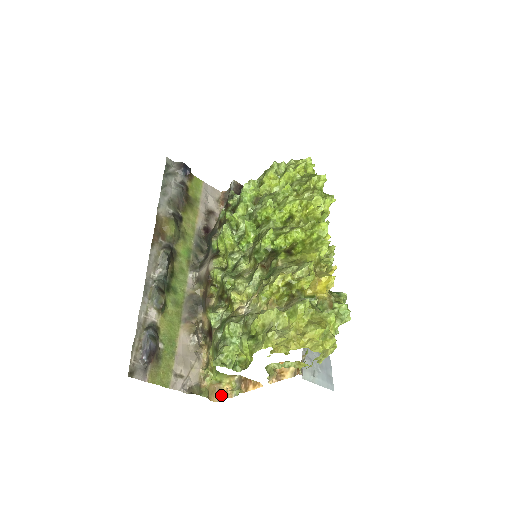
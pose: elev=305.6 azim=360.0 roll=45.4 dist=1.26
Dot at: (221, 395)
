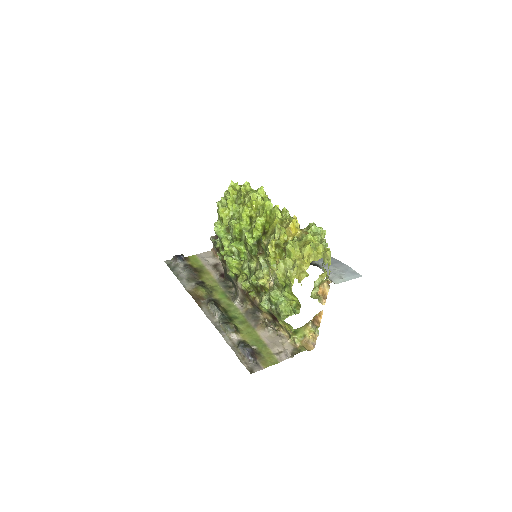
Dot at: (312, 342)
